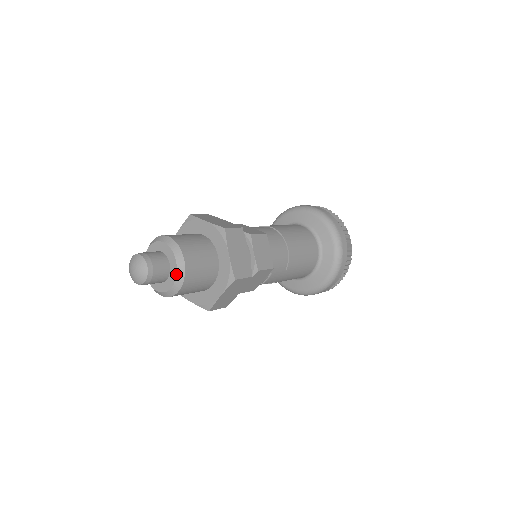
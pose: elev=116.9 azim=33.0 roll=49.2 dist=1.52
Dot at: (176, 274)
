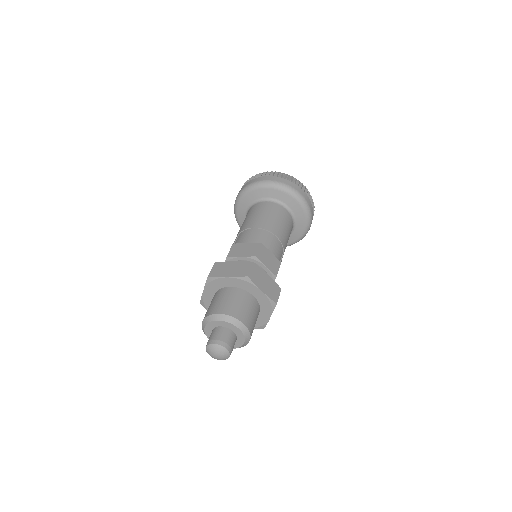
Dot at: (243, 335)
